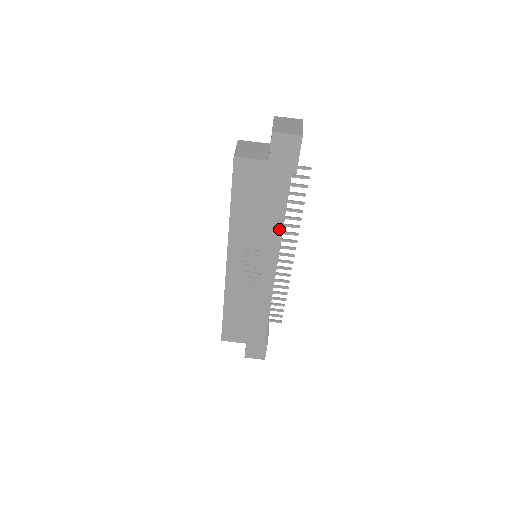
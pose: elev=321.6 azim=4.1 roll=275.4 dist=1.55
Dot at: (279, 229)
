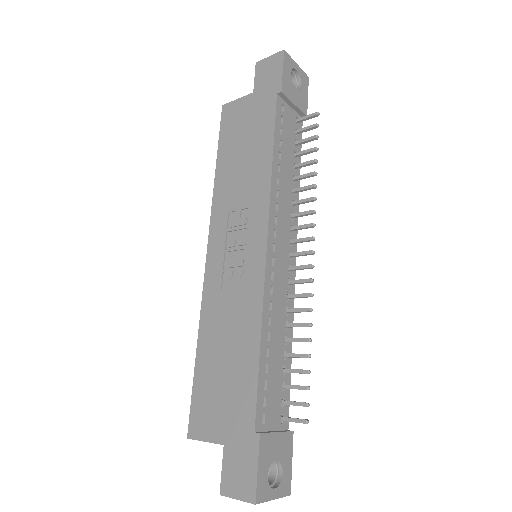
Dot at: (267, 173)
